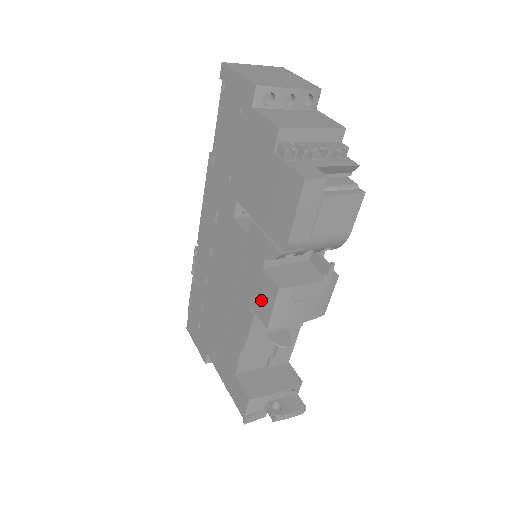
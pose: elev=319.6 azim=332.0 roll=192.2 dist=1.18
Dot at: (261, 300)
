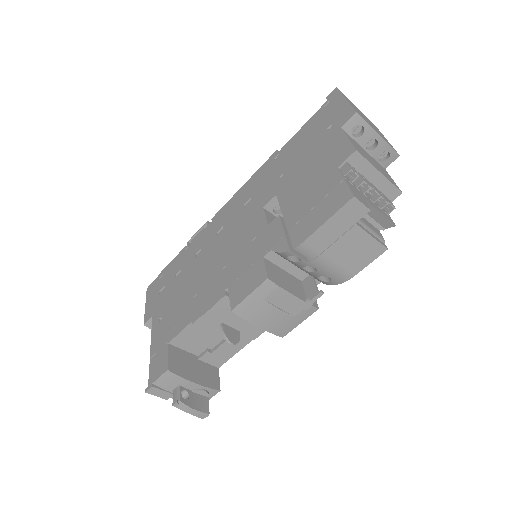
Dot at: (243, 283)
